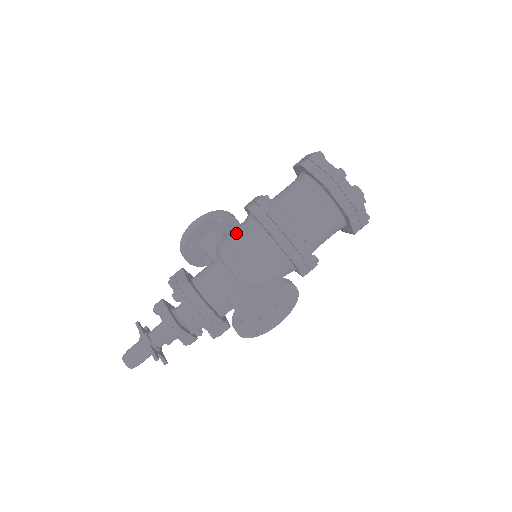
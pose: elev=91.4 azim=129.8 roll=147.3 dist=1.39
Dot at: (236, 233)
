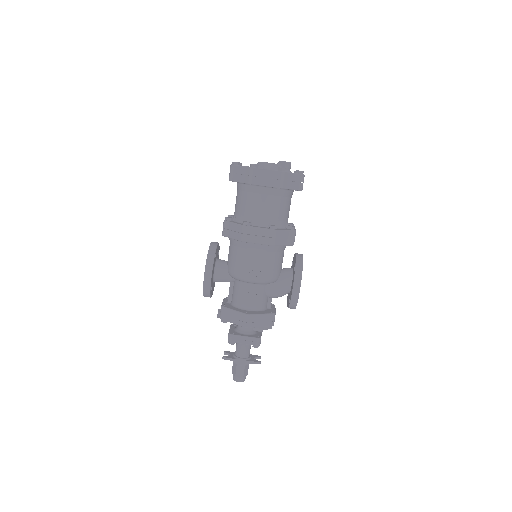
Dot at: (244, 260)
